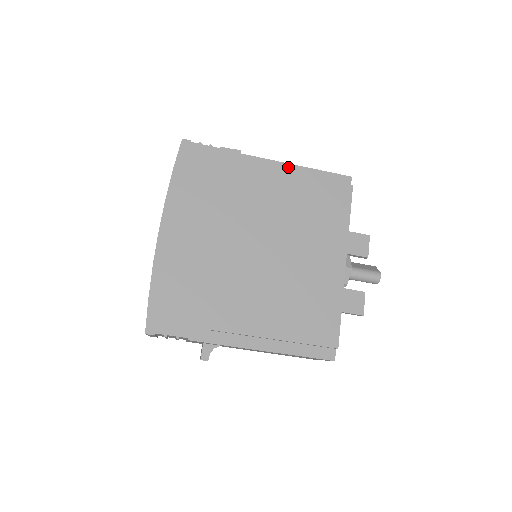
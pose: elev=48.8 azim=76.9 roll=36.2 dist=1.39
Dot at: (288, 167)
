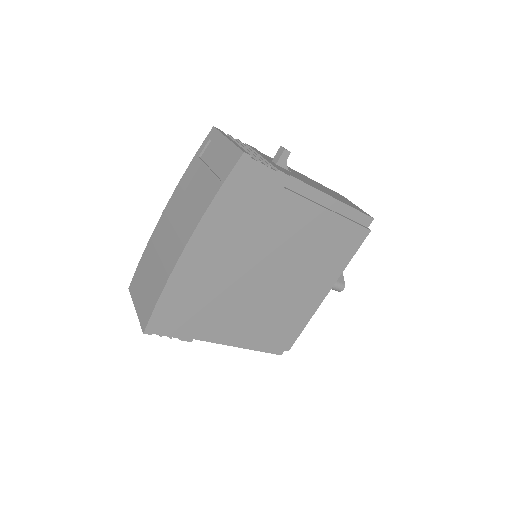
Dot at: (328, 200)
